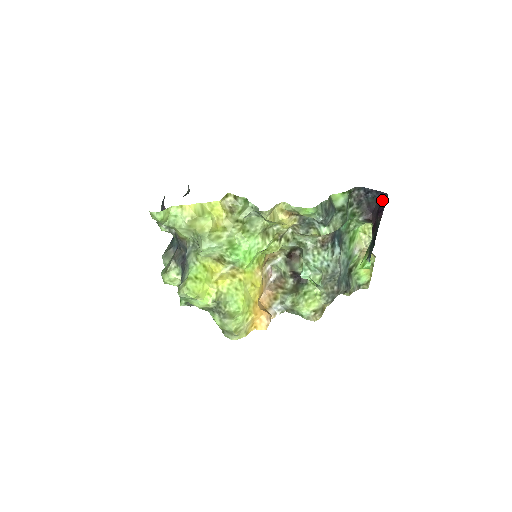
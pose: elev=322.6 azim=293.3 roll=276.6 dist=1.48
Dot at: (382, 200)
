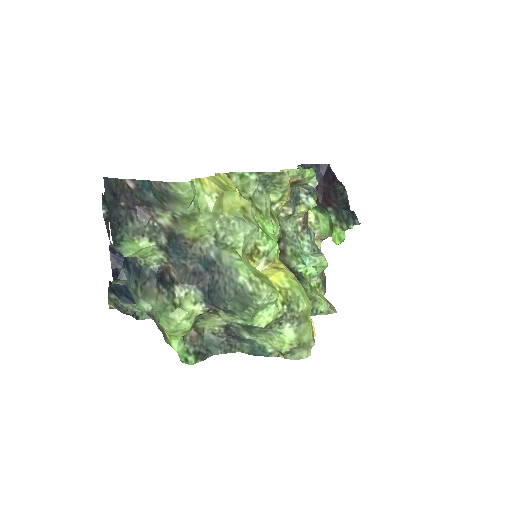
Dot at: (324, 172)
